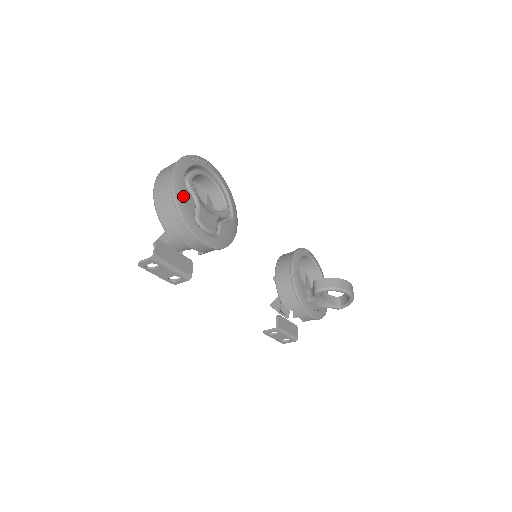
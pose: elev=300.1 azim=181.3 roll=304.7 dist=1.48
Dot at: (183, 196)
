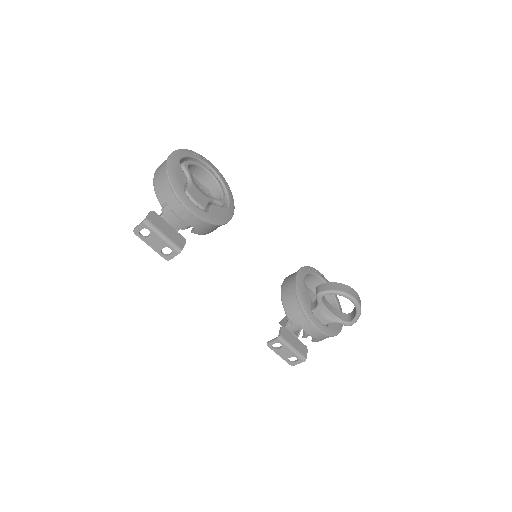
Dot at: (175, 170)
